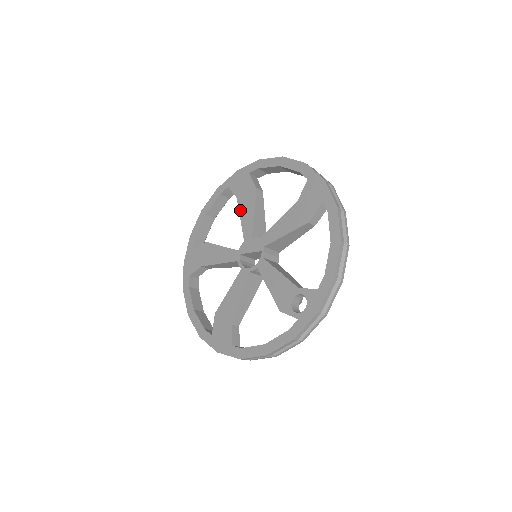
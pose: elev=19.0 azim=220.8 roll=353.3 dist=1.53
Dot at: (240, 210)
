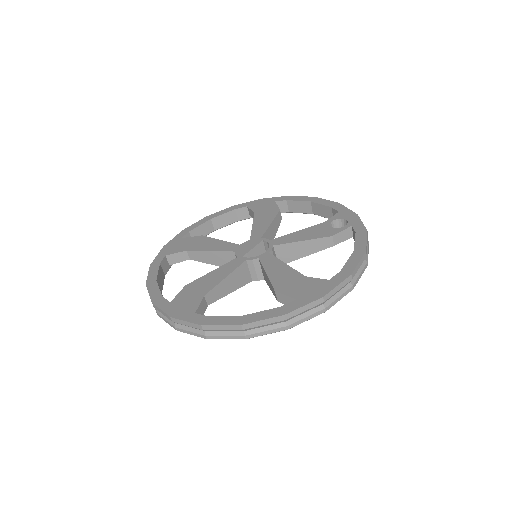
Dot at: (202, 249)
